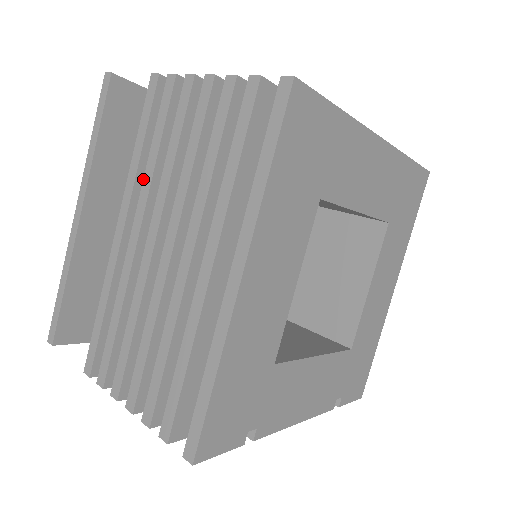
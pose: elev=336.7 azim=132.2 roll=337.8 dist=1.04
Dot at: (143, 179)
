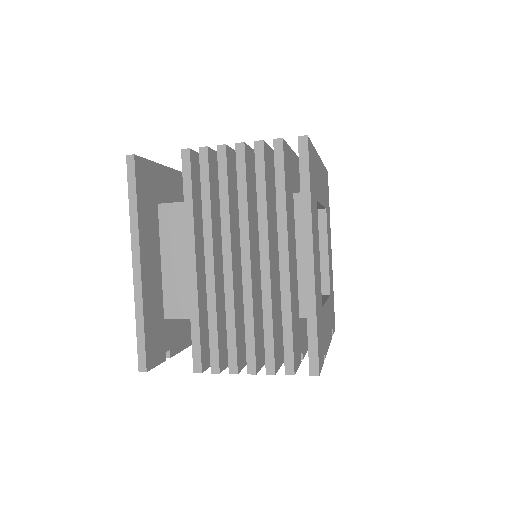
Dot at: occluded
